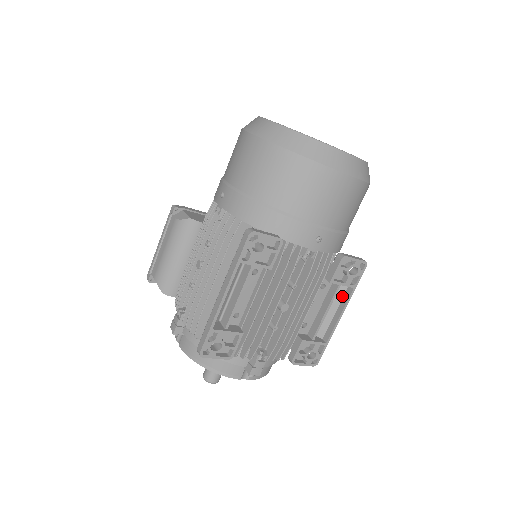
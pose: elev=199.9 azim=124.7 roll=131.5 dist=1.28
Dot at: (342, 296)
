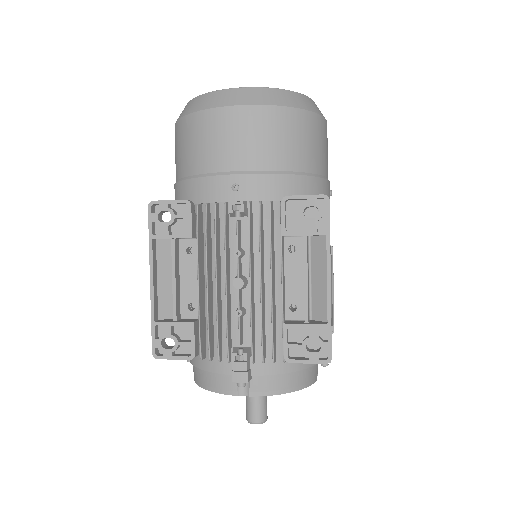
Dot at: (325, 254)
